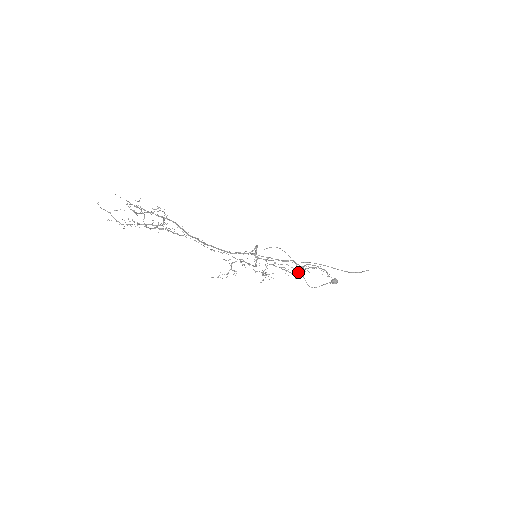
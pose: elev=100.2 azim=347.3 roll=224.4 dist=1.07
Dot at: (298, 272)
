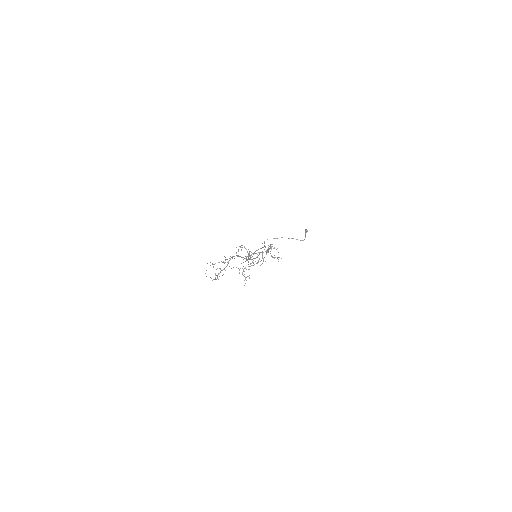
Dot at: occluded
